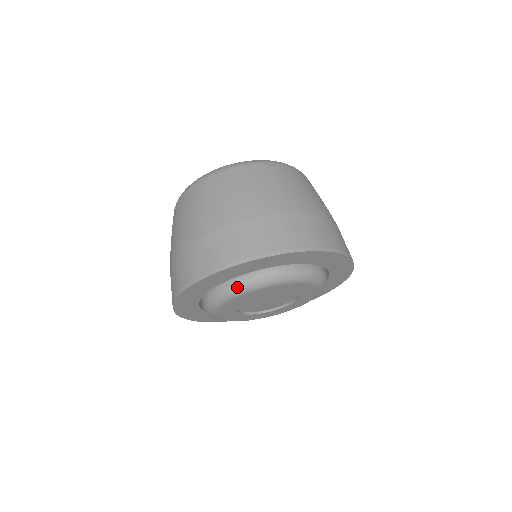
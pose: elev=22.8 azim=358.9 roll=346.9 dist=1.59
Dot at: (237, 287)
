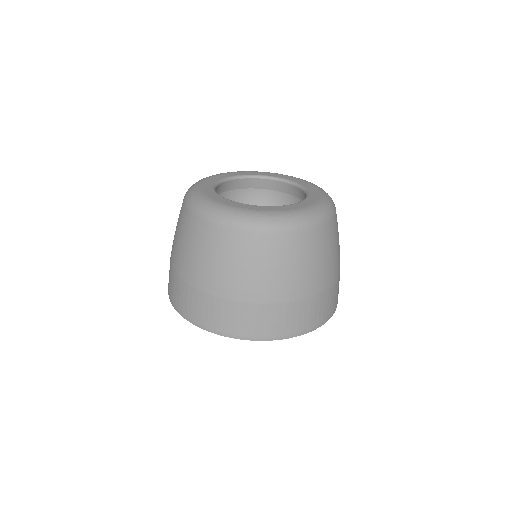
Dot at: occluded
